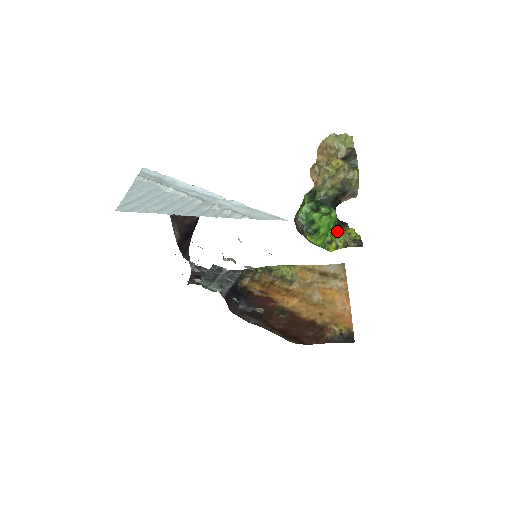
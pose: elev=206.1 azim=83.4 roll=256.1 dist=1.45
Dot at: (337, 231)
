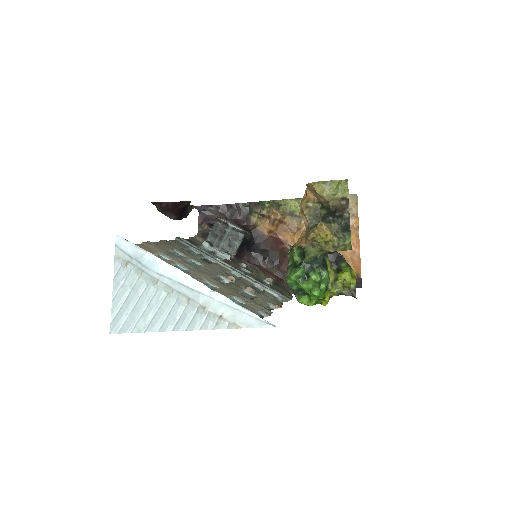
Dot at: (331, 280)
